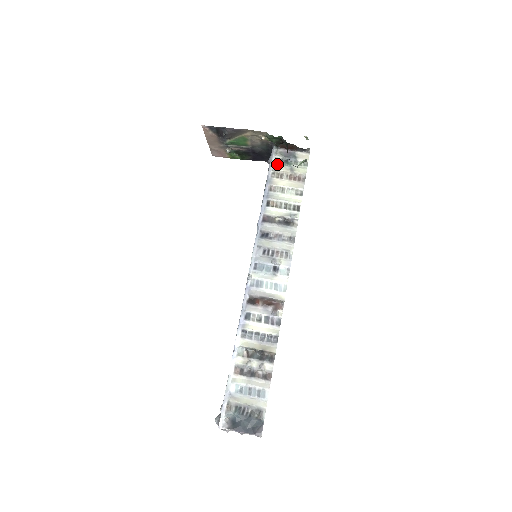
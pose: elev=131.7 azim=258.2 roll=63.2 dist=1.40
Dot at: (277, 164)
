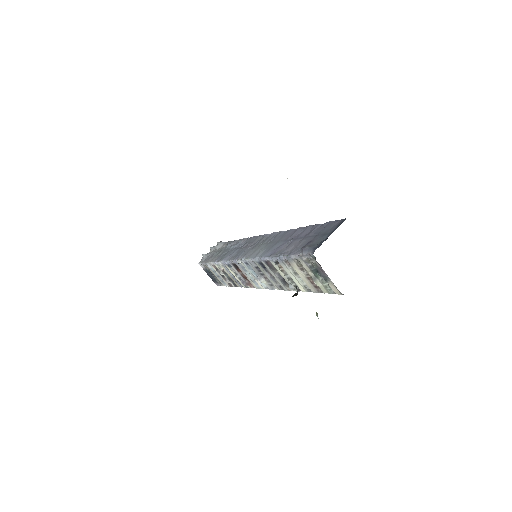
Dot at: (305, 263)
